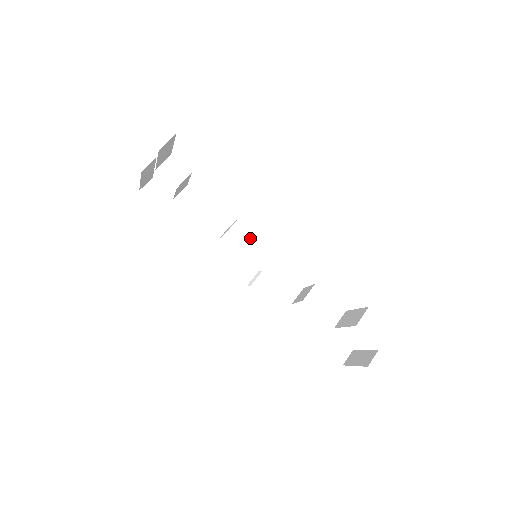
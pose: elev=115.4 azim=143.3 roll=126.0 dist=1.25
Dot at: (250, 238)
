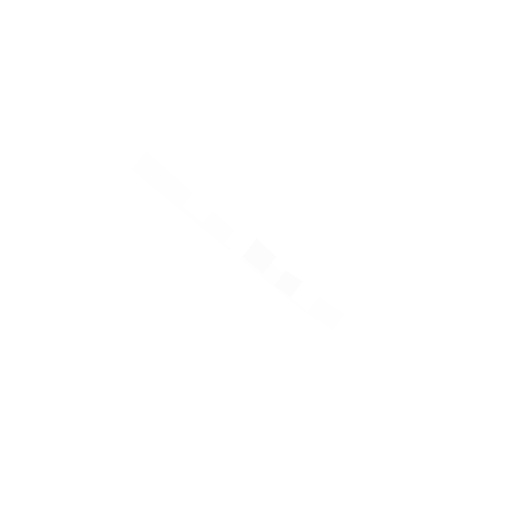
Dot at: (261, 256)
